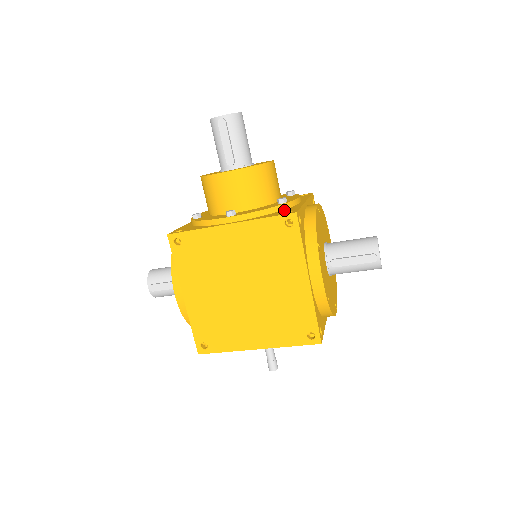
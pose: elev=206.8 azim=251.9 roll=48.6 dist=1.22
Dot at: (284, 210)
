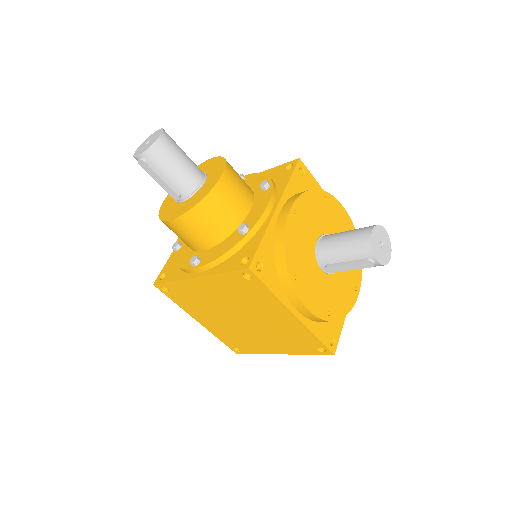
Dot at: (245, 247)
